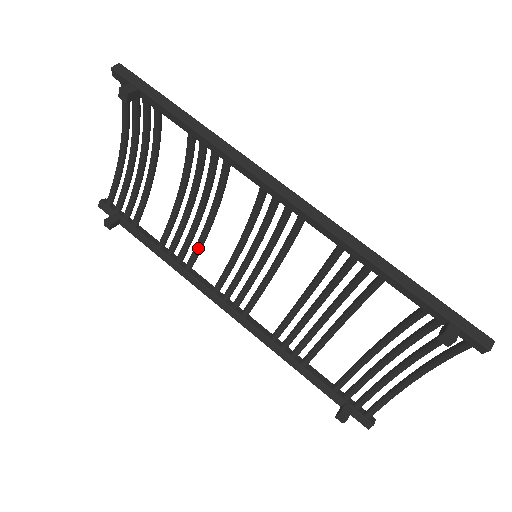
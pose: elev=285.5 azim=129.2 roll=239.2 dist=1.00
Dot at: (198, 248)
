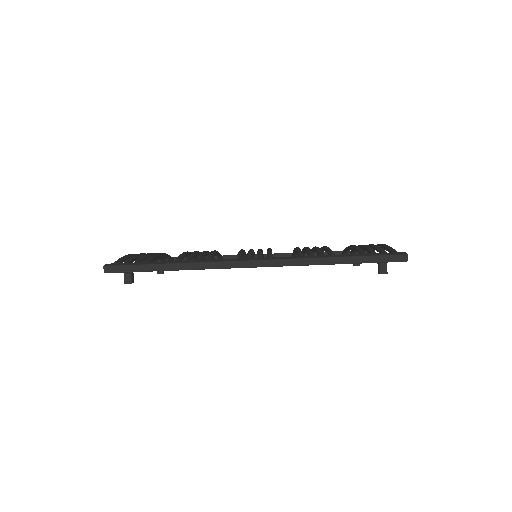
Dot at: (219, 257)
